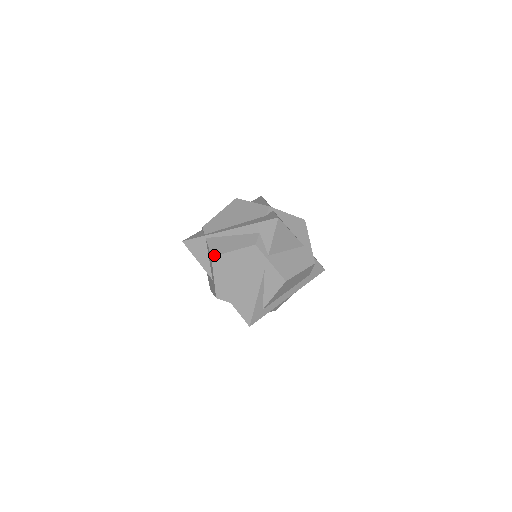
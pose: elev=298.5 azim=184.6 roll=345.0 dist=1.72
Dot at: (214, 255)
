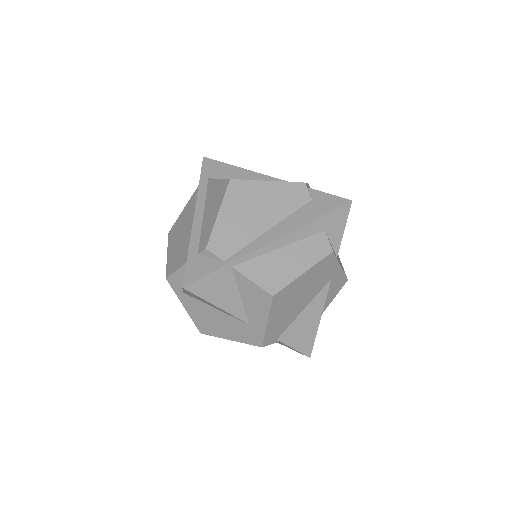
Dot at: (276, 291)
